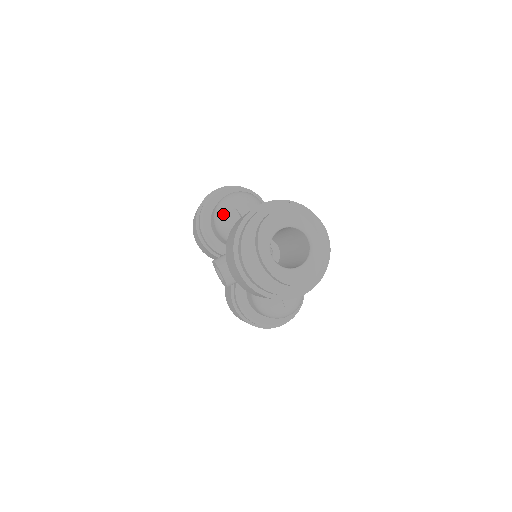
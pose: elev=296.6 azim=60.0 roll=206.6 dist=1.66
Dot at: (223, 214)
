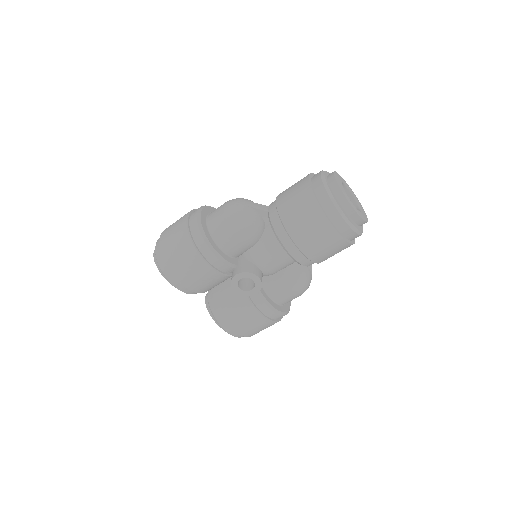
Dot at: (246, 217)
